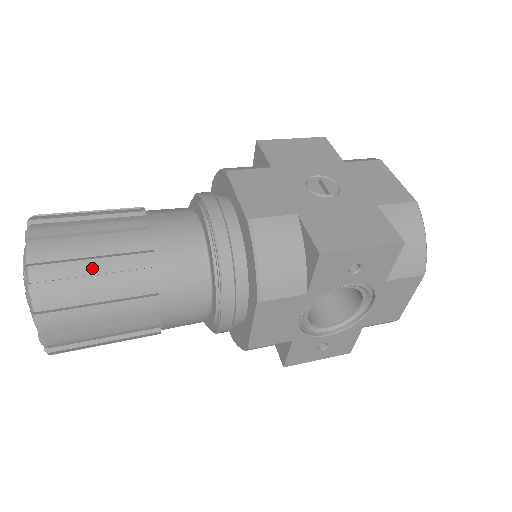
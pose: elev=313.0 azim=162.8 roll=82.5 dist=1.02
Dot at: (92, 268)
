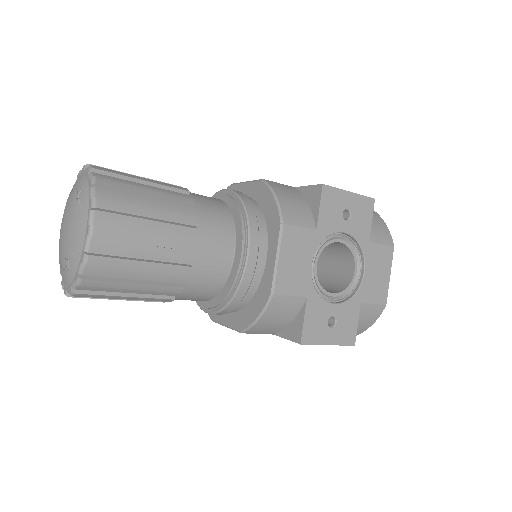
Dot at: (143, 187)
